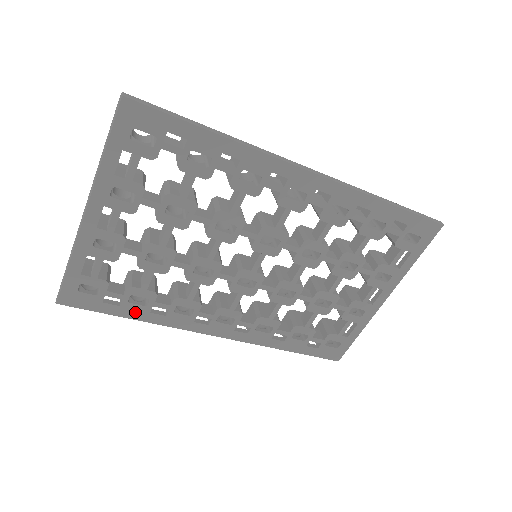
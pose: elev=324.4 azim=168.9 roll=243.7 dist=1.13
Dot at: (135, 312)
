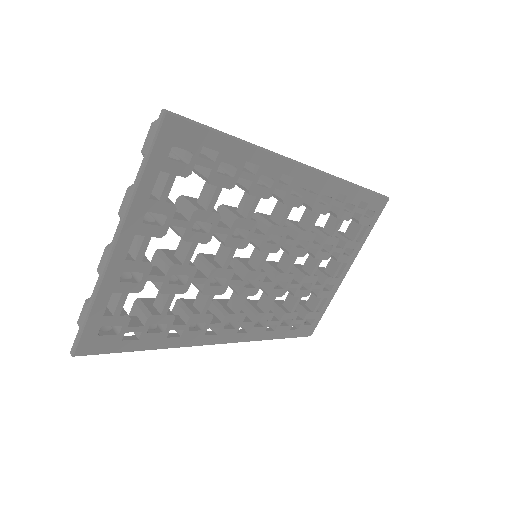
Dot at: (152, 341)
